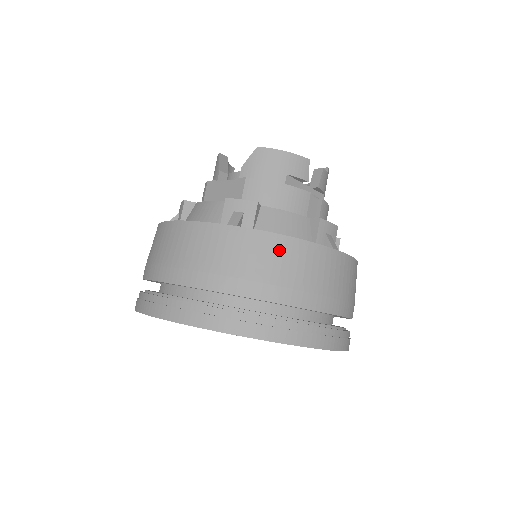
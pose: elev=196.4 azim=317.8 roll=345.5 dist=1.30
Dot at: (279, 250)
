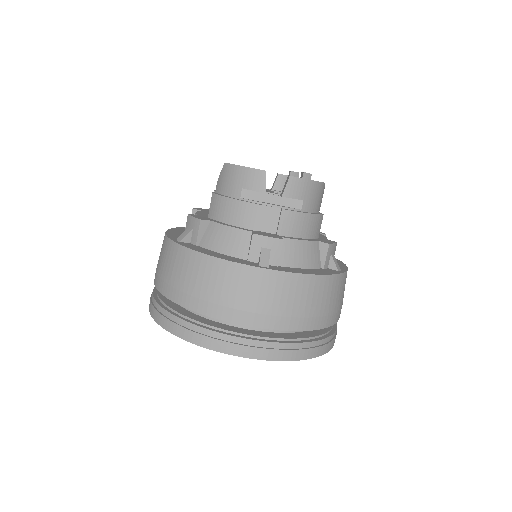
Dot at: (196, 266)
